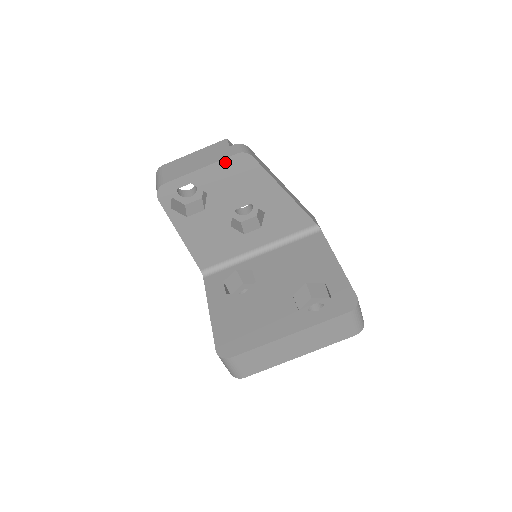
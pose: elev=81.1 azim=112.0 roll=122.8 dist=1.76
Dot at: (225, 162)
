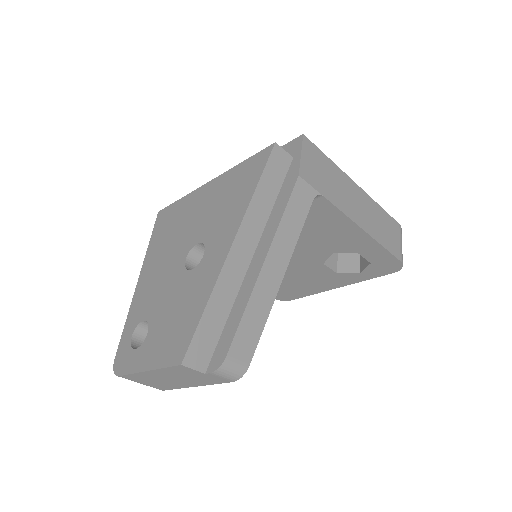
Dot at: occluded
